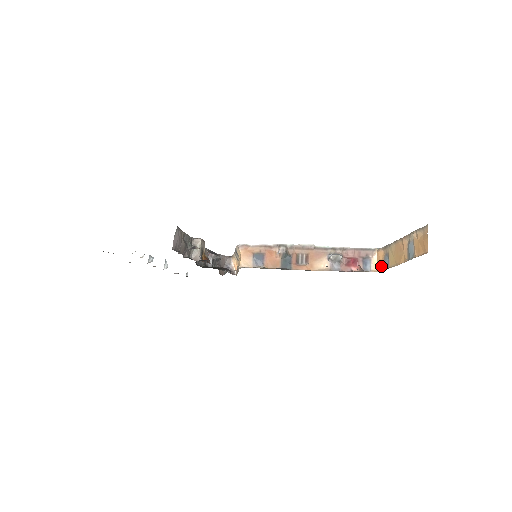
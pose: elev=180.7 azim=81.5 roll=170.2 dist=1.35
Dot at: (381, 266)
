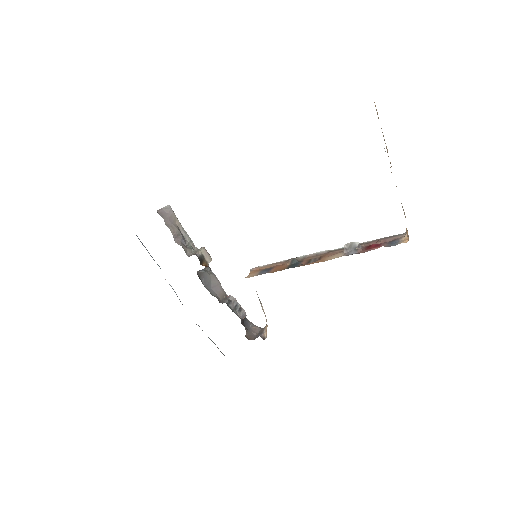
Dot at: occluded
